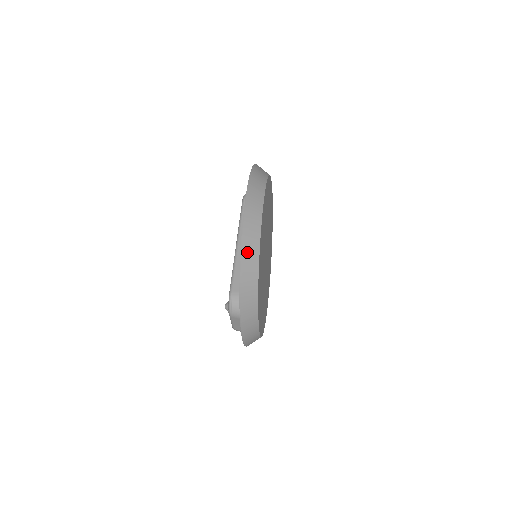
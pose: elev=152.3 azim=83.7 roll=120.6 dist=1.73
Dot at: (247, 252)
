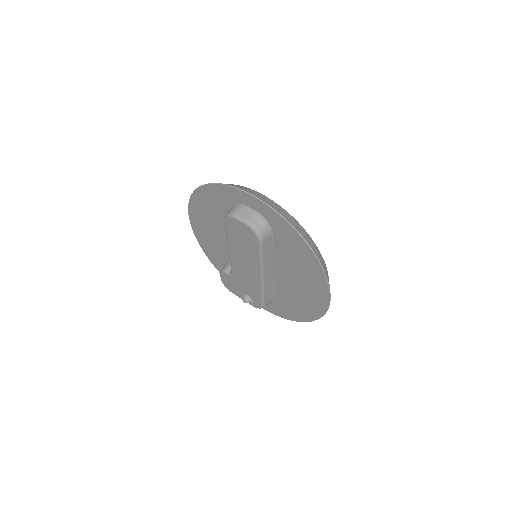
Dot at: occluded
